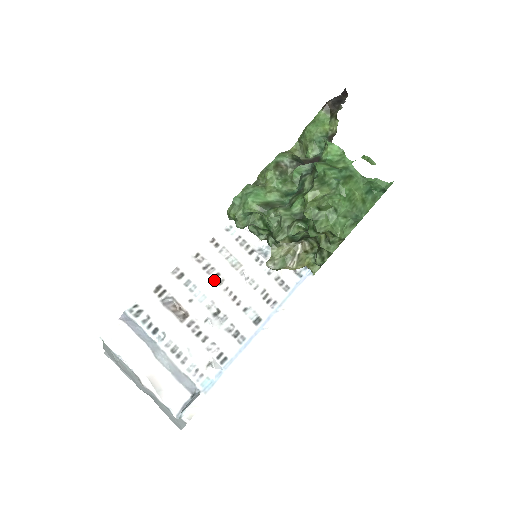
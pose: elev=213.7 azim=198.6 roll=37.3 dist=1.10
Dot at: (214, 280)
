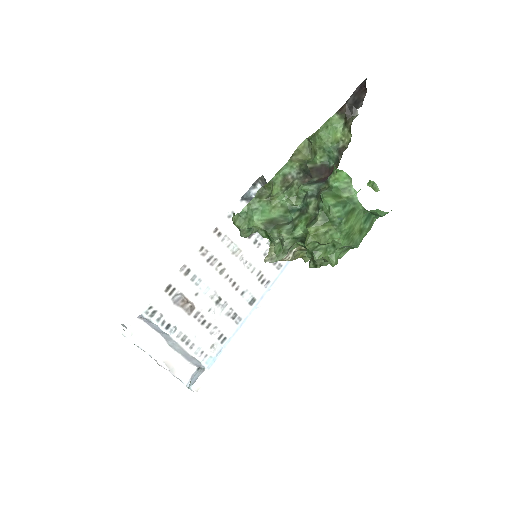
Dot at: (217, 271)
